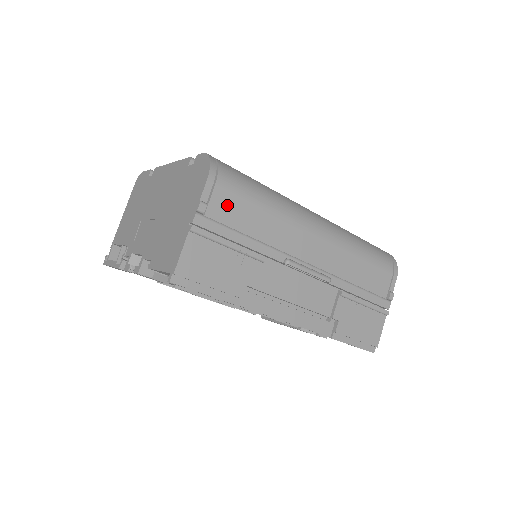
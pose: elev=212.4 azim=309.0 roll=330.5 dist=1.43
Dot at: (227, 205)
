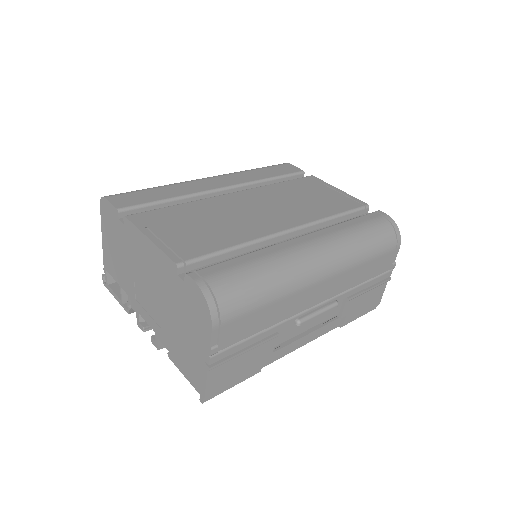
Dot at: (235, 329)
